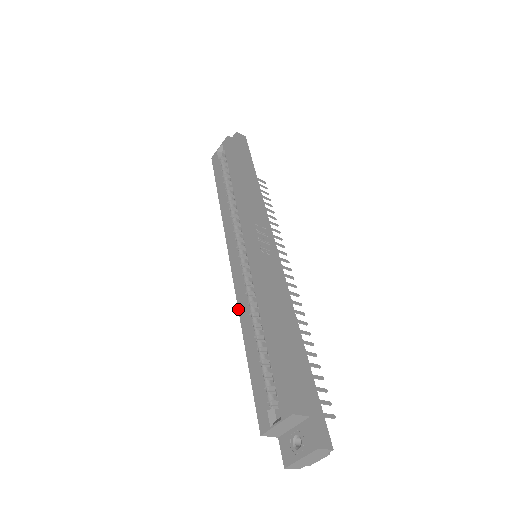
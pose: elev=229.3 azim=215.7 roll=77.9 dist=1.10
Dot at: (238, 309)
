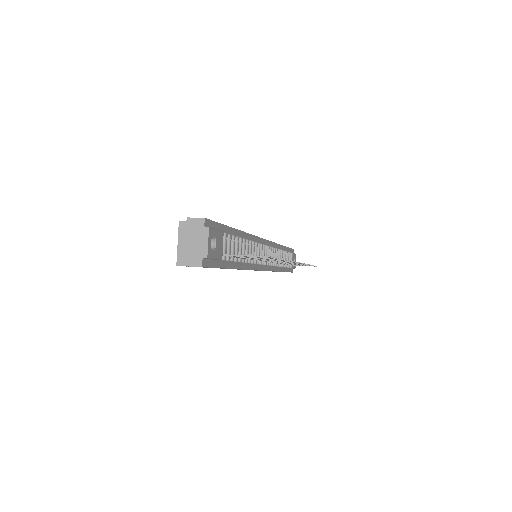
Dot at: occluded
